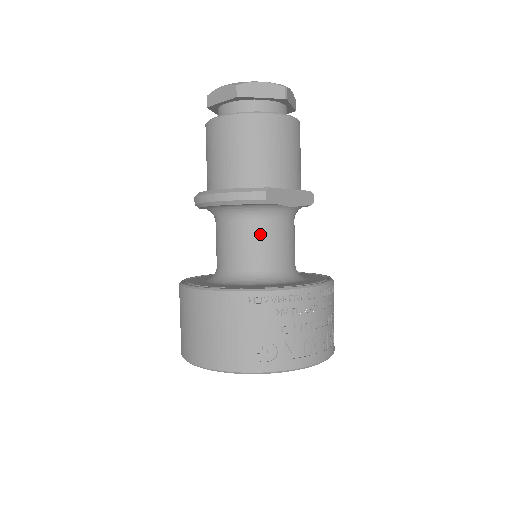
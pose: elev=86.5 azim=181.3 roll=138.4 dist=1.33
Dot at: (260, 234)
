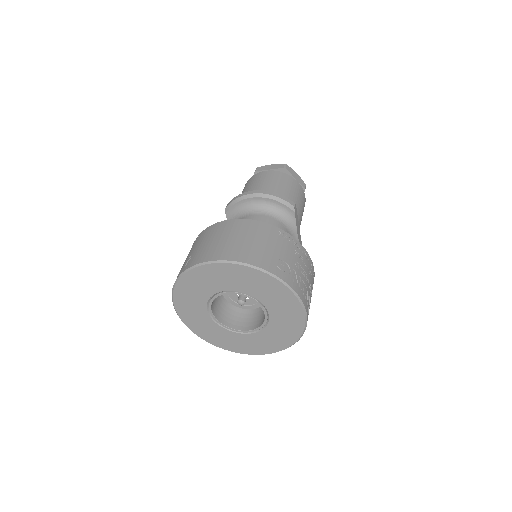
Dot at: occluded
